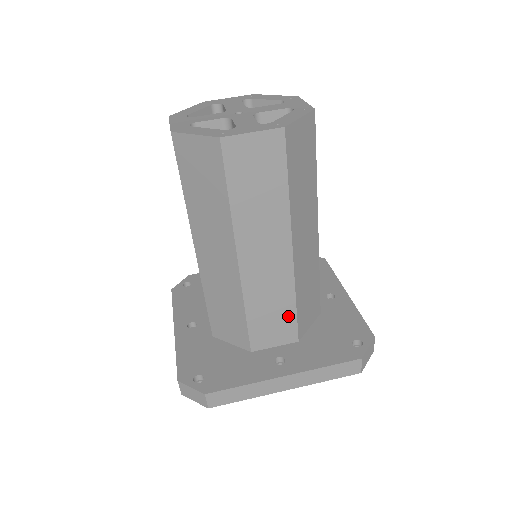
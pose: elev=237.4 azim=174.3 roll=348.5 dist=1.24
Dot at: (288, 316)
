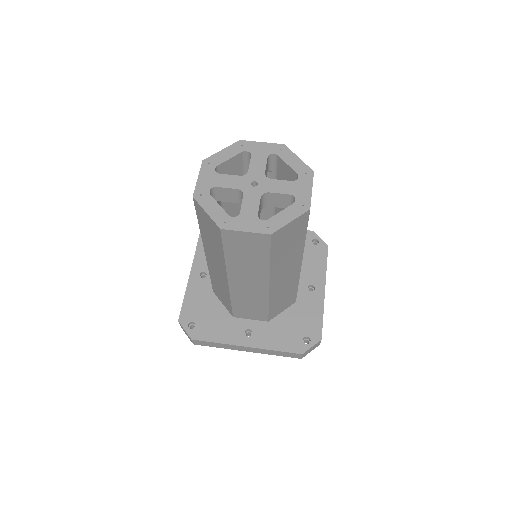
Dot at: (262, 310)
